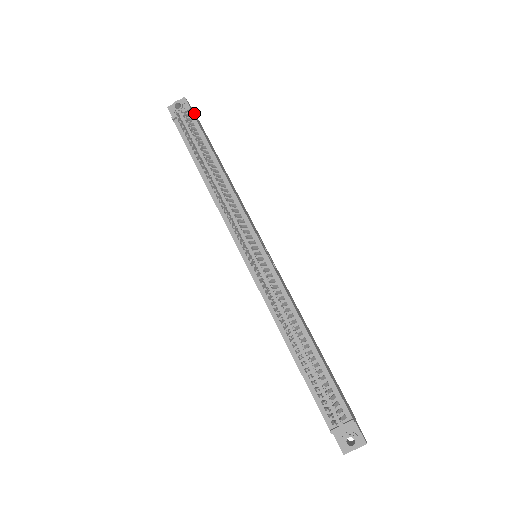
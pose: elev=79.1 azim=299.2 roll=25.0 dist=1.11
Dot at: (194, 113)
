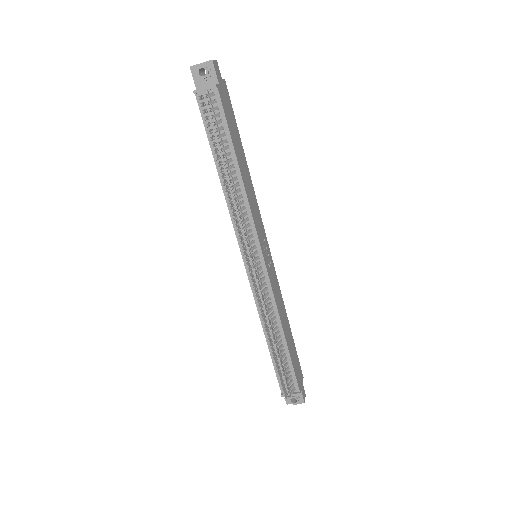
Dot at: (220, 77)
